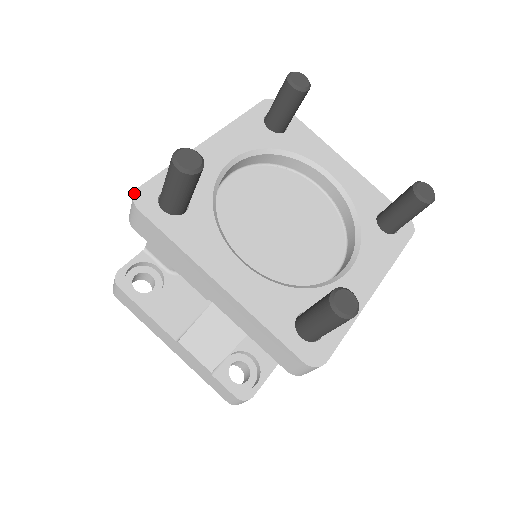
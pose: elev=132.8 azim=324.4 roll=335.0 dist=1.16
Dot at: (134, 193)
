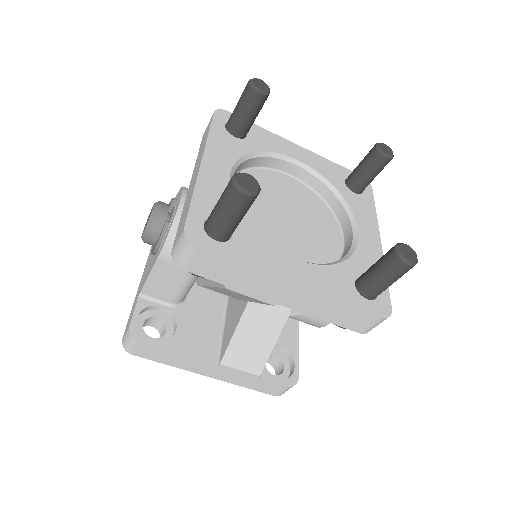
Dot at: (185, 235)
